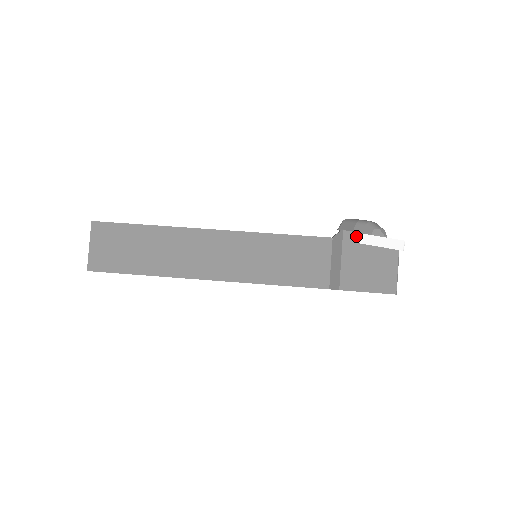
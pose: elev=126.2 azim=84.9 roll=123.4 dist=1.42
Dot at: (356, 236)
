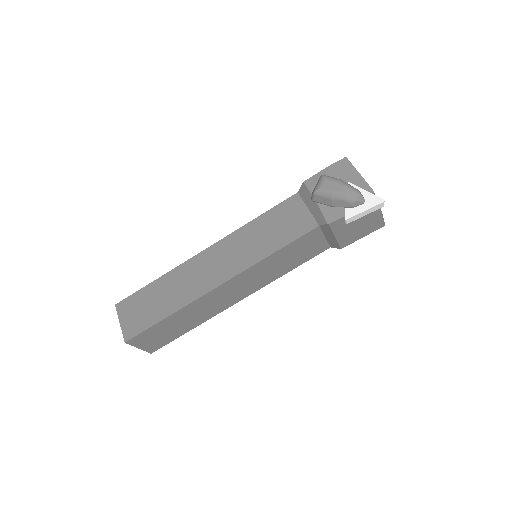
Dot at: (341, 220)
